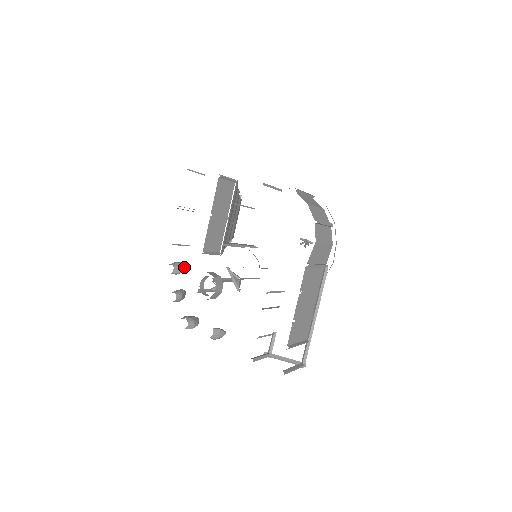
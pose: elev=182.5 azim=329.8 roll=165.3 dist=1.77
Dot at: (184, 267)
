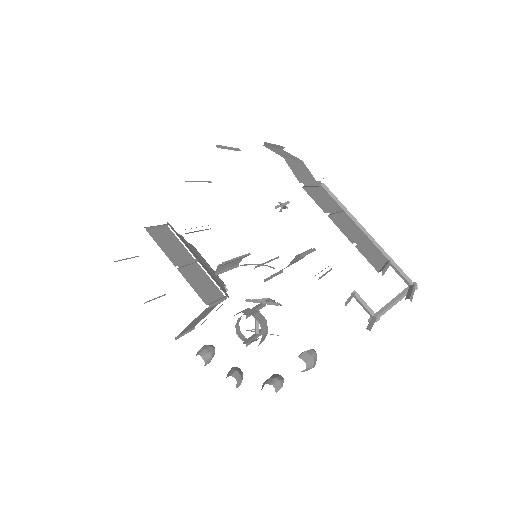
Dot at: (210, 347)
